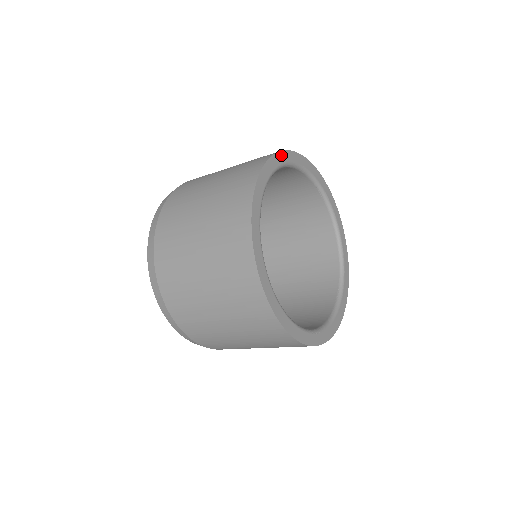
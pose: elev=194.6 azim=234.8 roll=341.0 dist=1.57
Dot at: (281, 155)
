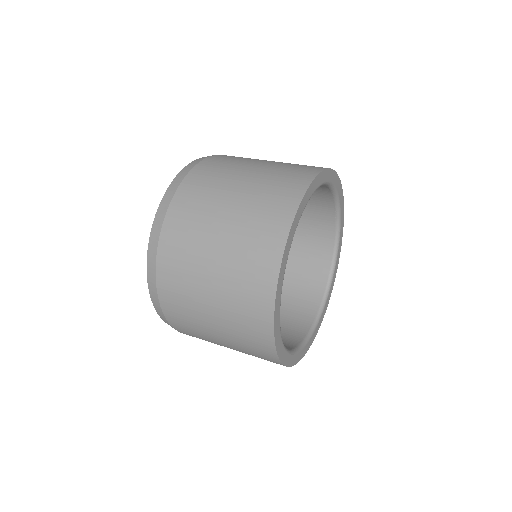
Dot at: (327, 173)
